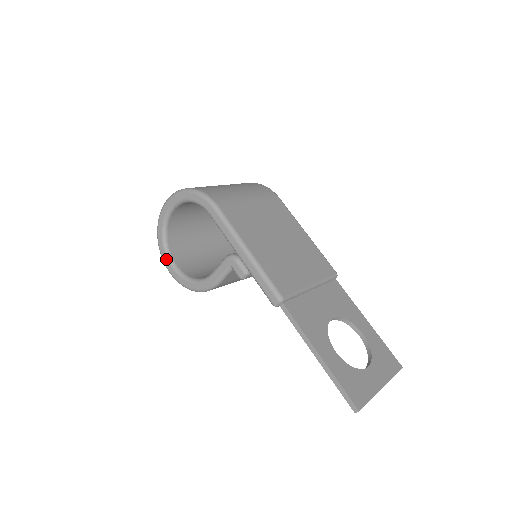
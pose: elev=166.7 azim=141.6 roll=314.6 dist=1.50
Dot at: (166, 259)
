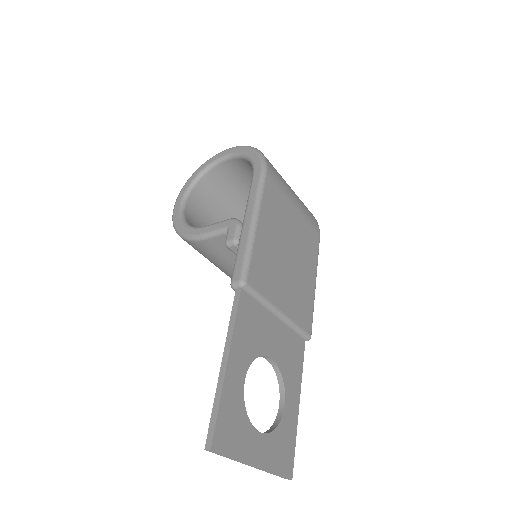
Dot at: (183, 193)
